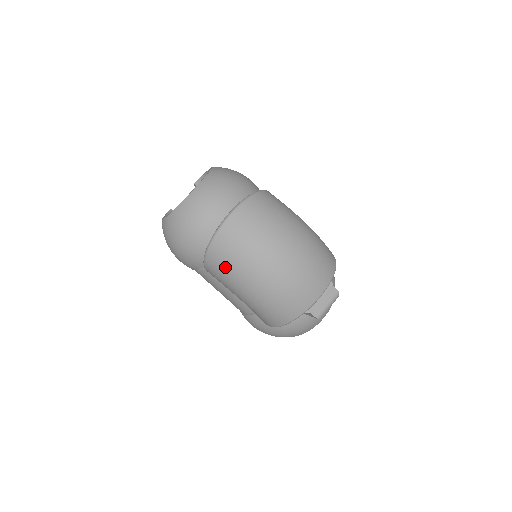
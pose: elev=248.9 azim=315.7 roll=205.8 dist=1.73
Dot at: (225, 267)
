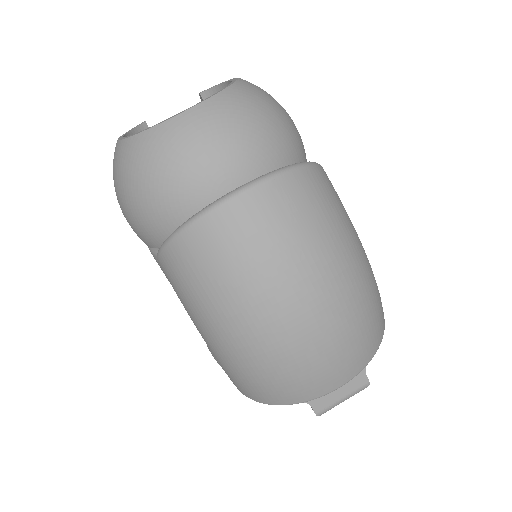
Dot at: (190, 285)
